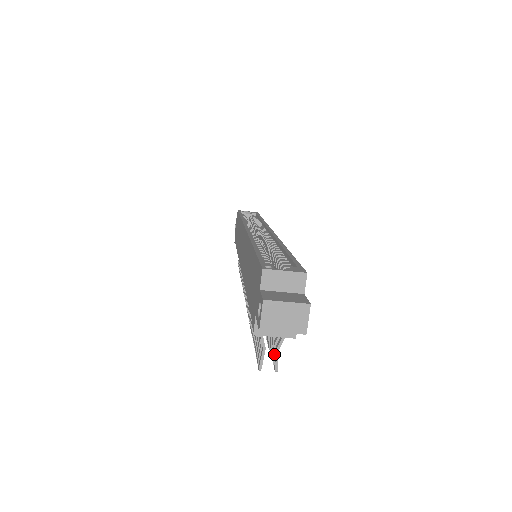
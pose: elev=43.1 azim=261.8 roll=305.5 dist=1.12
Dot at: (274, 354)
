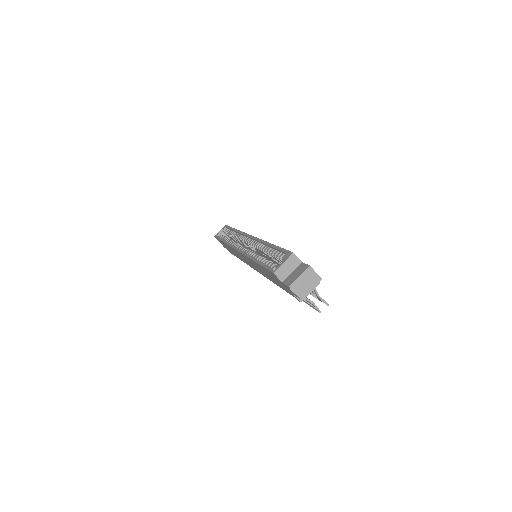
Dot at: (319, 299)
